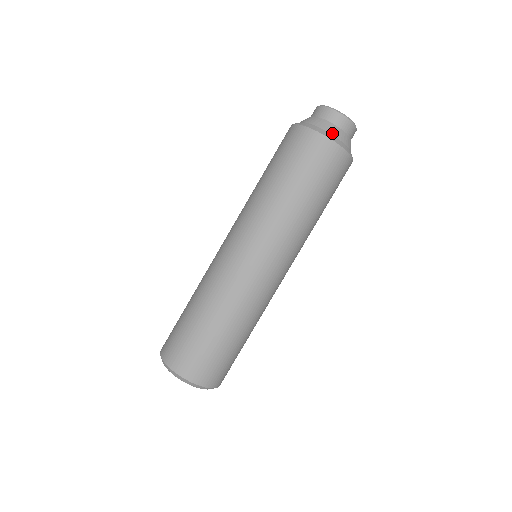
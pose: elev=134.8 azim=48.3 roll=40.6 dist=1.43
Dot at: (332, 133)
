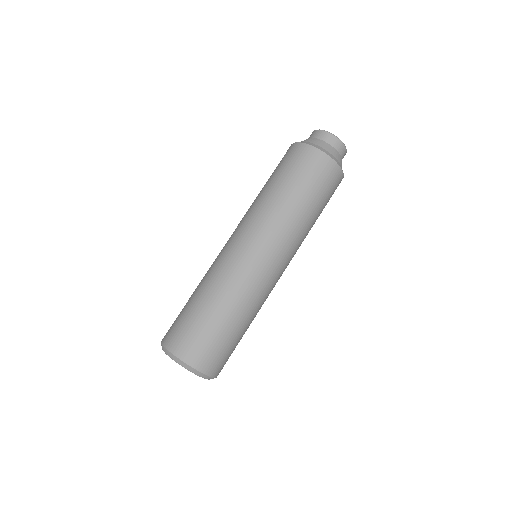
Dot at: (320, 146)
